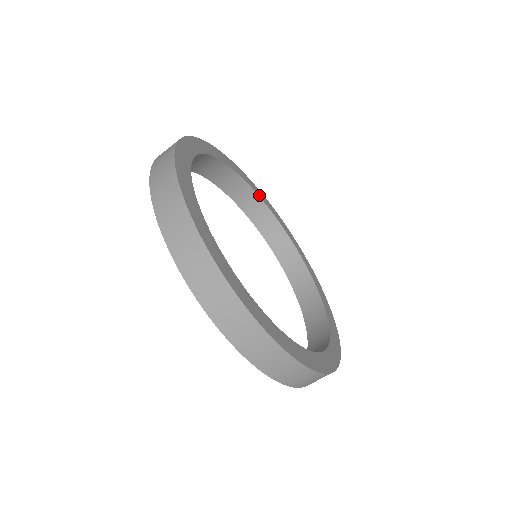
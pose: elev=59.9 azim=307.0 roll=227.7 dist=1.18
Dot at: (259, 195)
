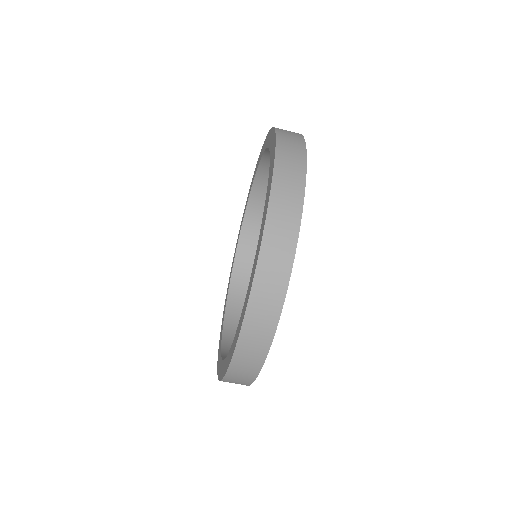
Dot at: occluded
